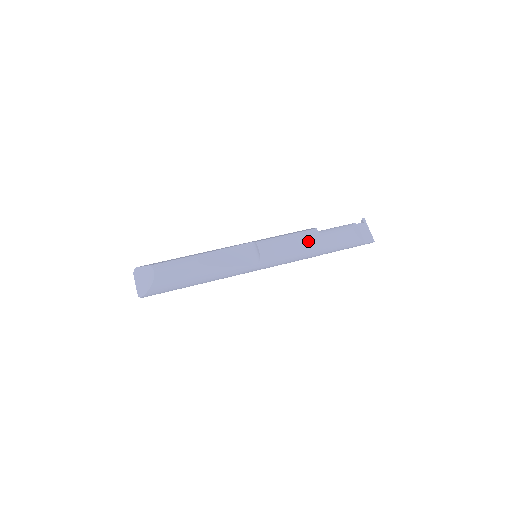
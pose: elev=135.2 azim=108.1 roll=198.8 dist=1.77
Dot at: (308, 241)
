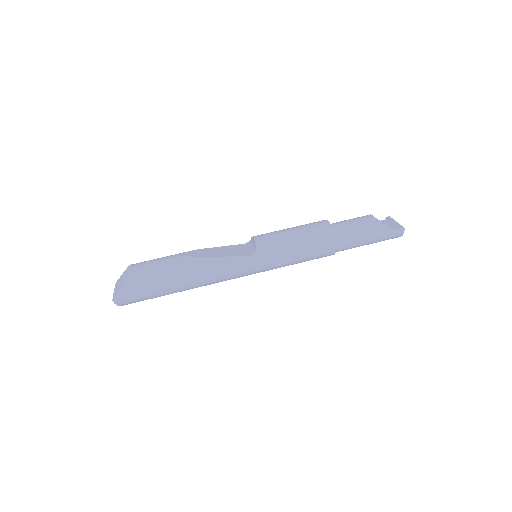
Dot at: (314, 227)
